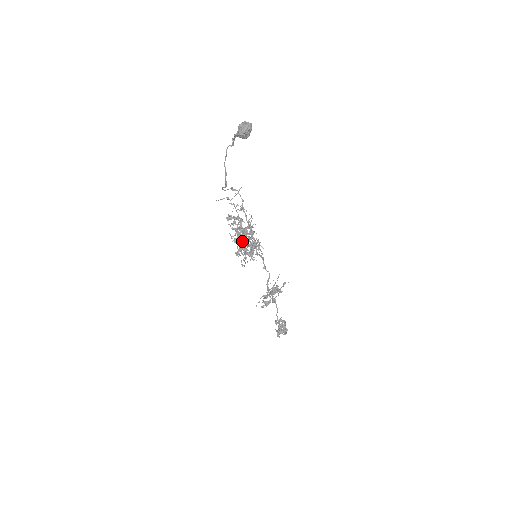
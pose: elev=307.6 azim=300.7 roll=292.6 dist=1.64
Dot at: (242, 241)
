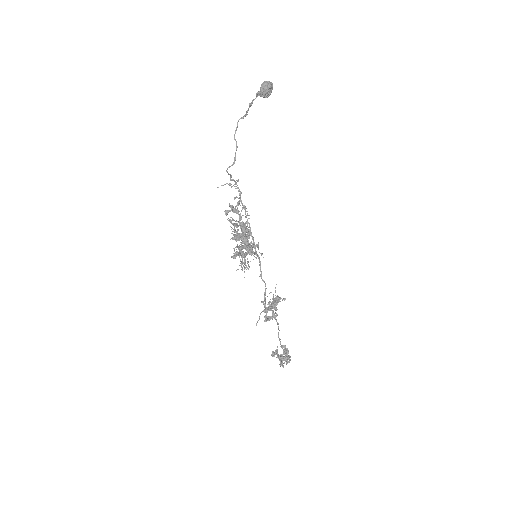
Dot at: (242, 237)
